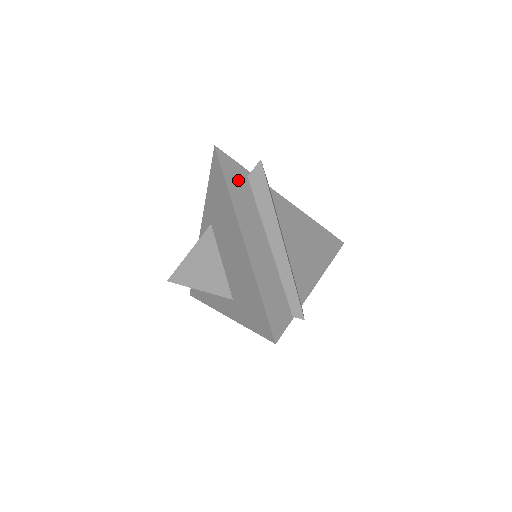
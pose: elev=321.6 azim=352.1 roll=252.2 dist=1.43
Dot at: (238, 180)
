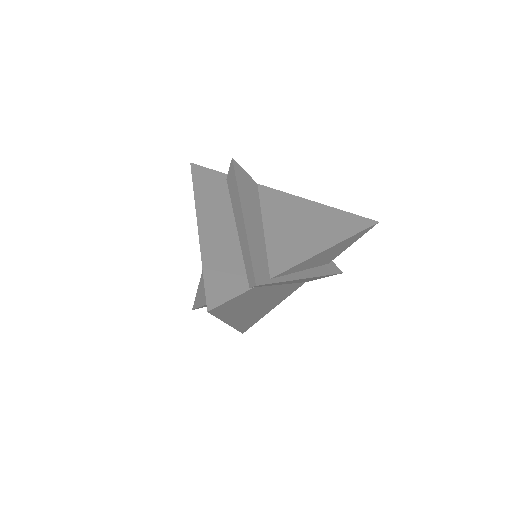
Dot at: (211, 183)
